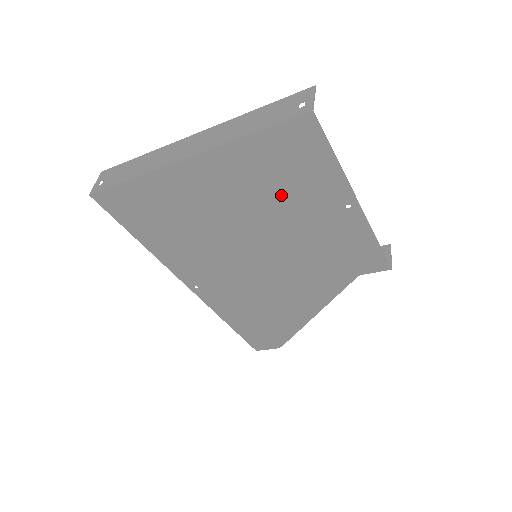
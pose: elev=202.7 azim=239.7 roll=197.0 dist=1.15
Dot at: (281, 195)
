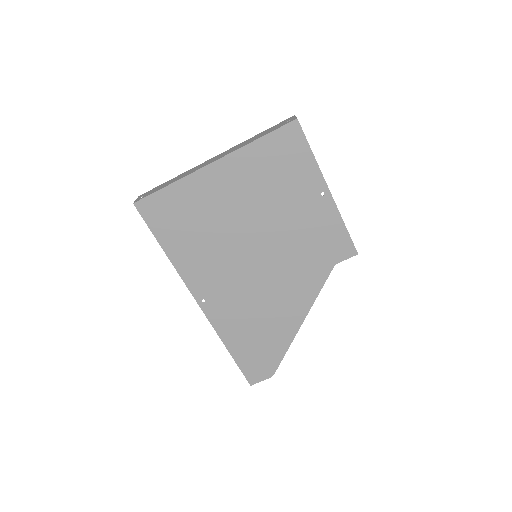
Dot at: (277, 189)
